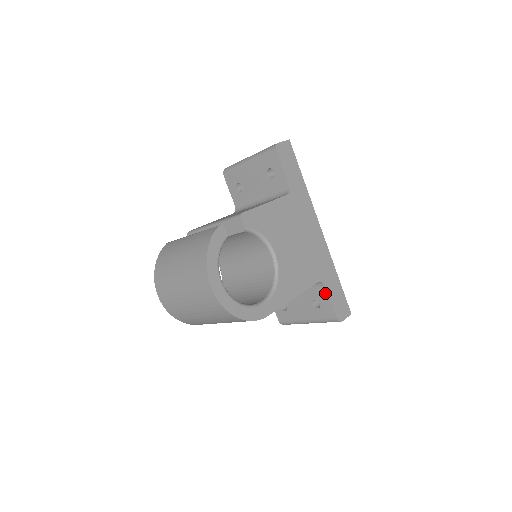
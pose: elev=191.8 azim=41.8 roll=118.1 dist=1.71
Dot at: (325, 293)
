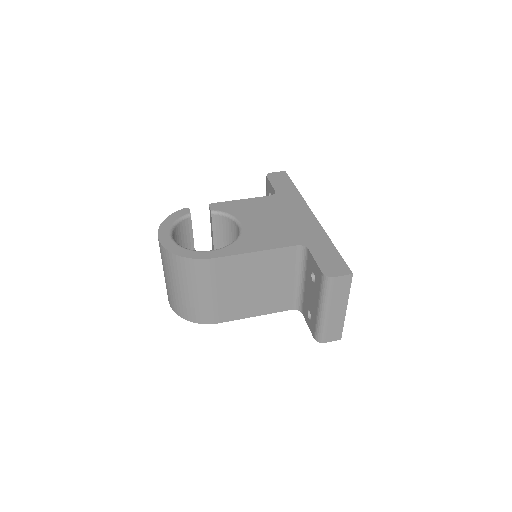
Dot at: (310, 256)
